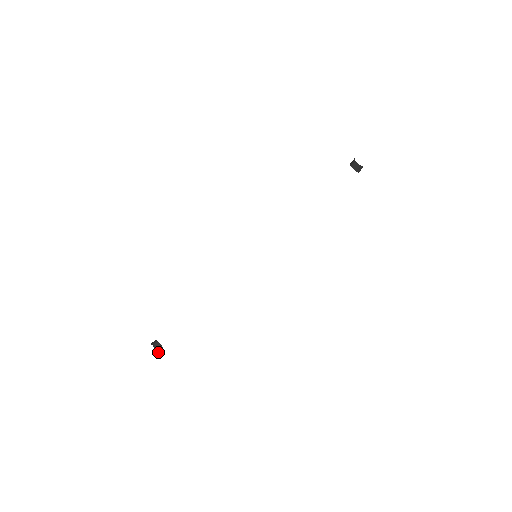
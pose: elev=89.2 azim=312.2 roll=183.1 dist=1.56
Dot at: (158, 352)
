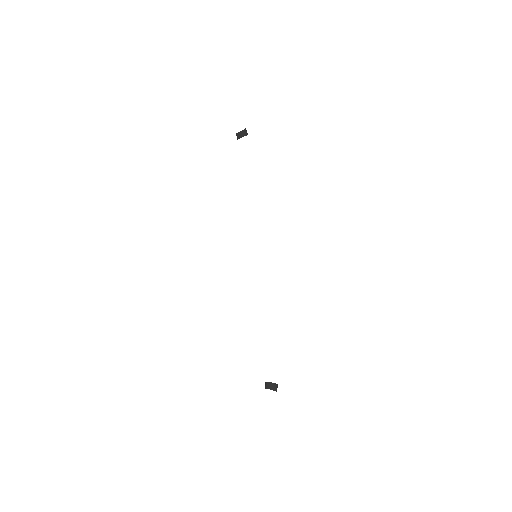
Dot at: (275, 390)
